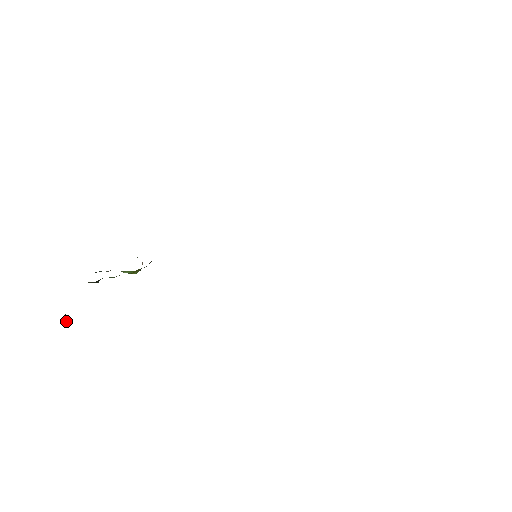
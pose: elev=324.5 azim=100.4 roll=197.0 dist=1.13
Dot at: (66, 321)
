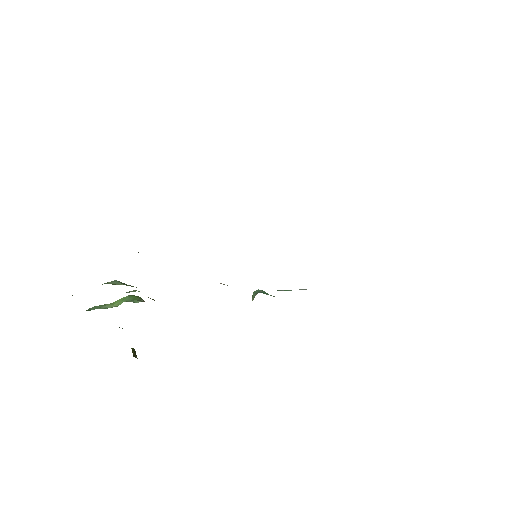
Dot at: occluded
